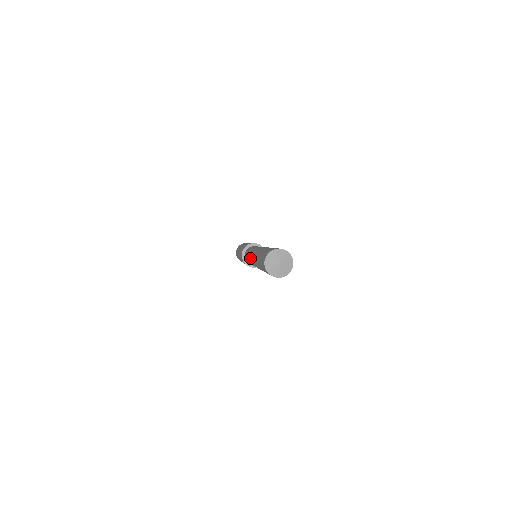
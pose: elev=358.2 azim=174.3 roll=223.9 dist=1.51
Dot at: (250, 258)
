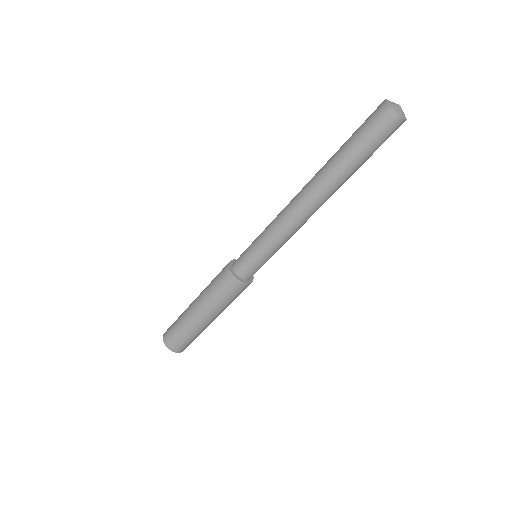
Dot at: (286, 218)
